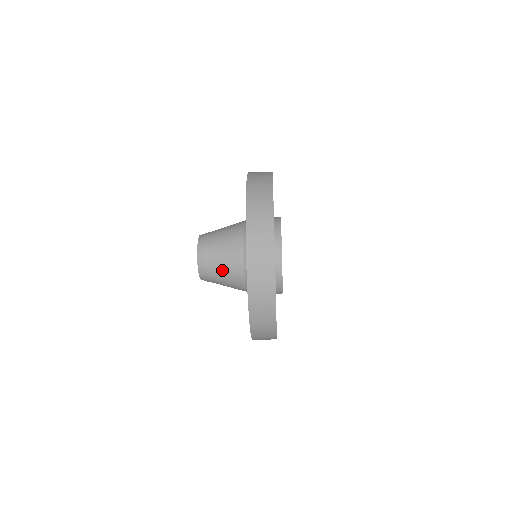
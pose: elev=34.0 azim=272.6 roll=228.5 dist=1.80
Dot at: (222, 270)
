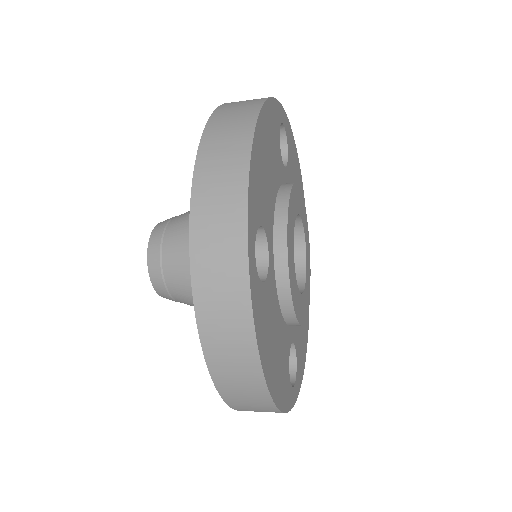
Dot at: (185, 276)
